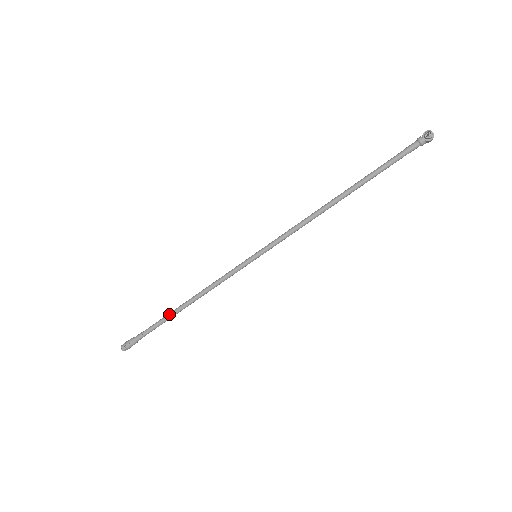
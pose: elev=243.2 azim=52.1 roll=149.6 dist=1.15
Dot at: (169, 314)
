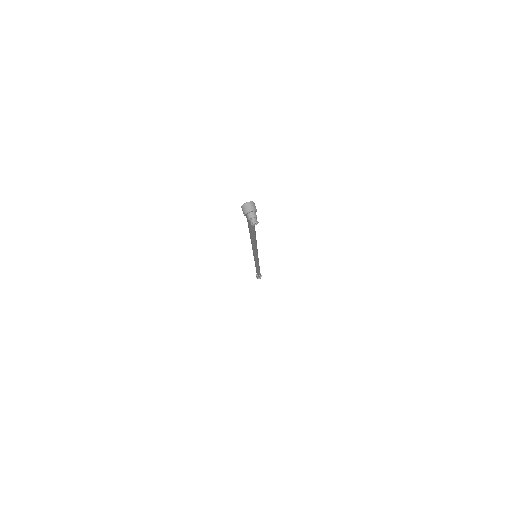
Dot at: (257, 272)
